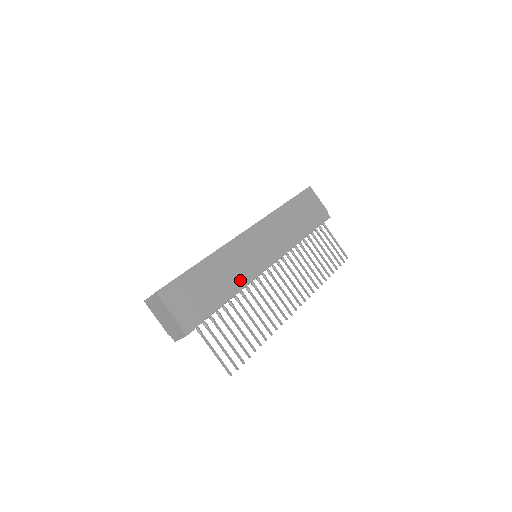
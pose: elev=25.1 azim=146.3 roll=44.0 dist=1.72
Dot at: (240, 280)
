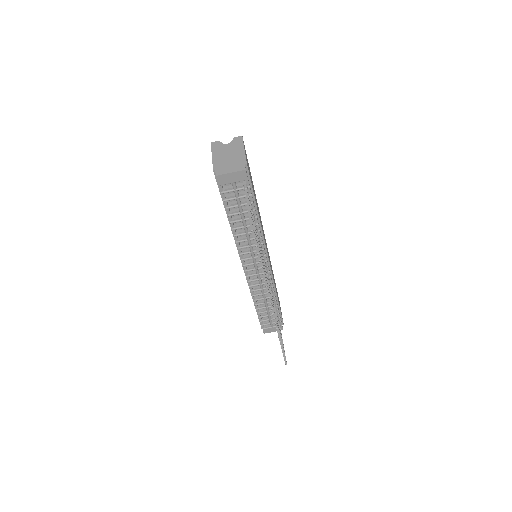
Dot at: occluded
